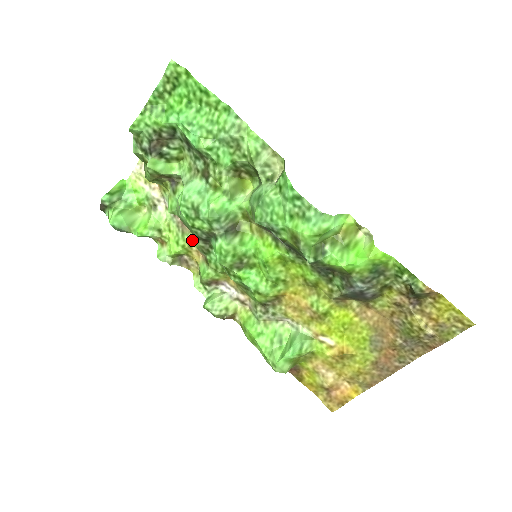
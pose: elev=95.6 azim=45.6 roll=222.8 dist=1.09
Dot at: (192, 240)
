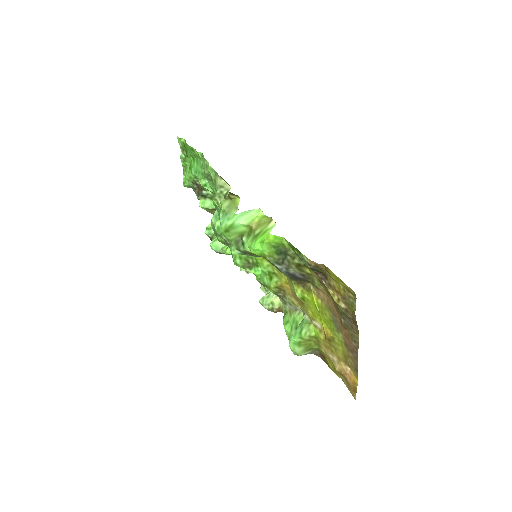
Dot at: occluded
